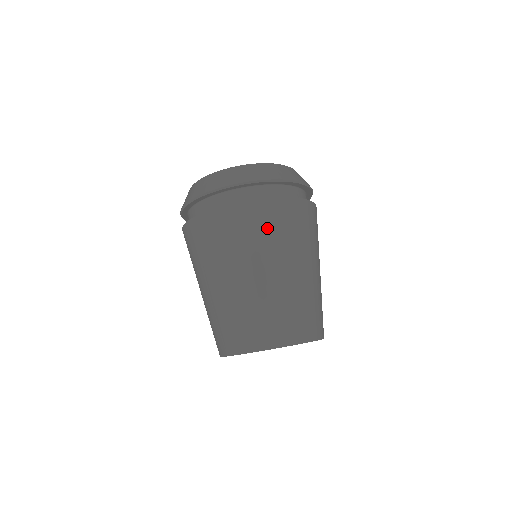
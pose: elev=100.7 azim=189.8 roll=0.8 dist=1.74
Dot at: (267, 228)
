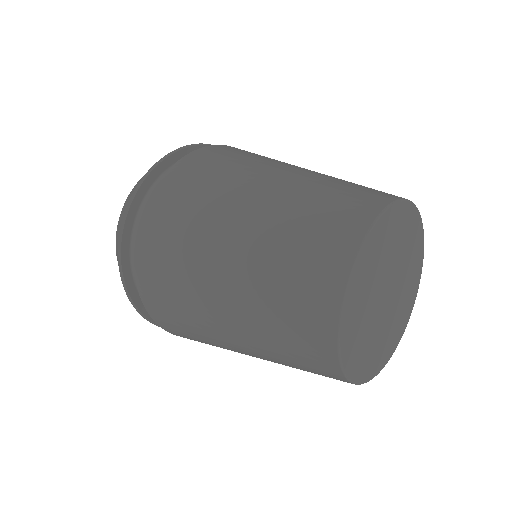
Dot at: occluded
